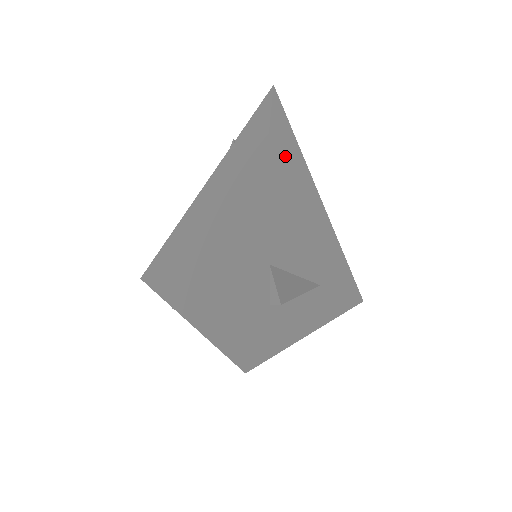
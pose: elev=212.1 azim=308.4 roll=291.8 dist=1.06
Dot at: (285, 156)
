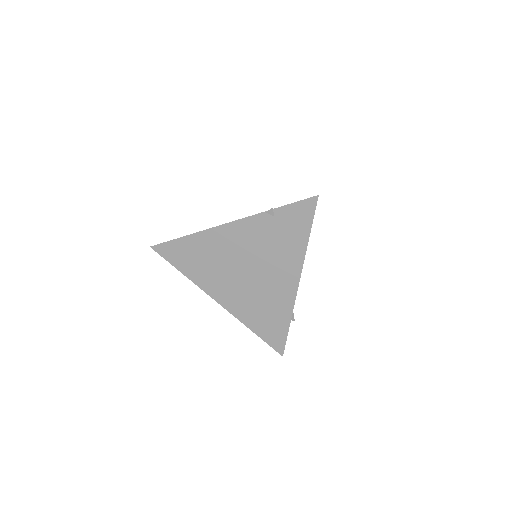
Dot at: occluded
